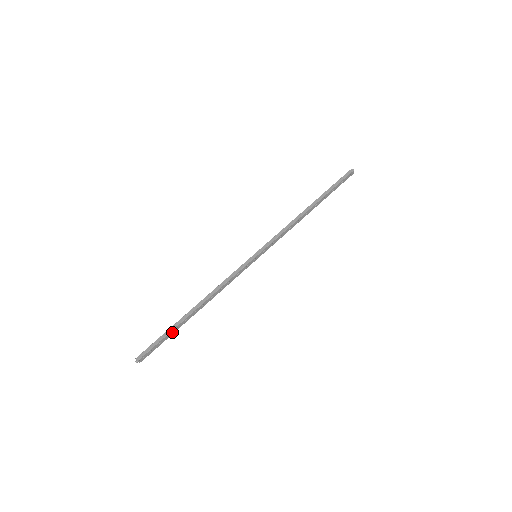
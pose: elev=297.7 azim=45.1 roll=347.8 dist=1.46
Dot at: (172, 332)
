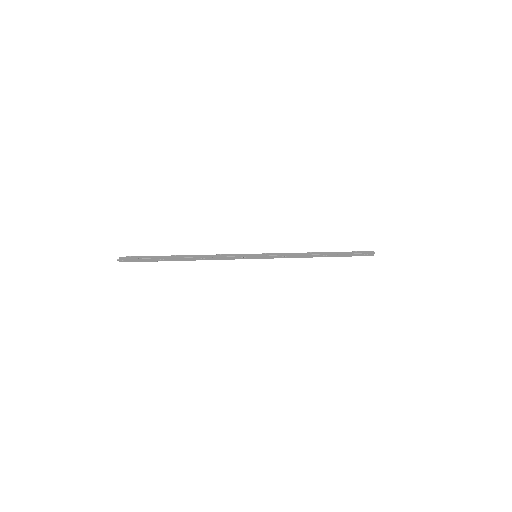
Dot at: (157, 259)
